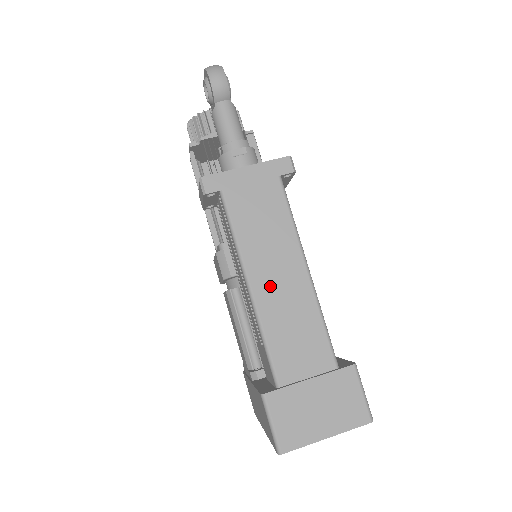
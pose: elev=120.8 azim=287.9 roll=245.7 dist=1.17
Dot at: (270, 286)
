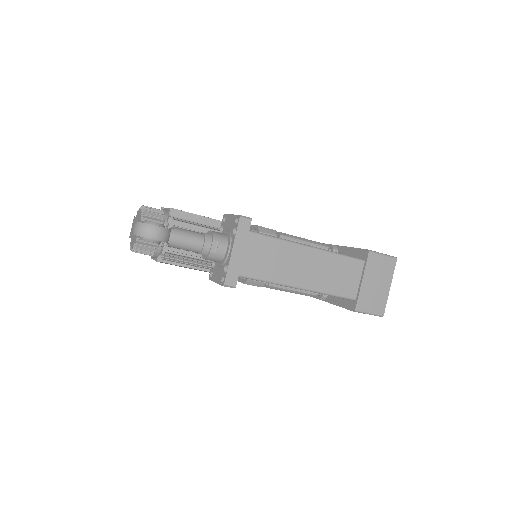
Dot at: (307, 276)
